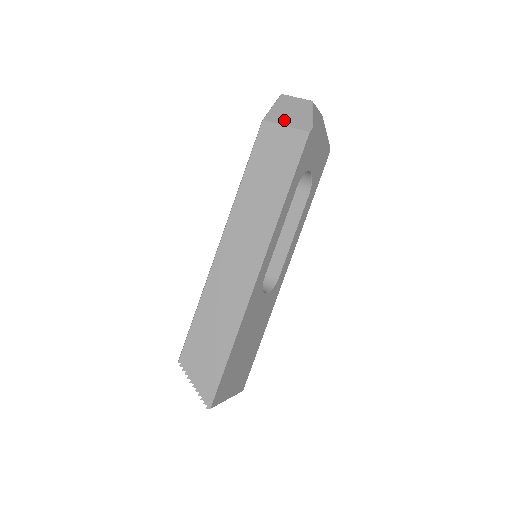
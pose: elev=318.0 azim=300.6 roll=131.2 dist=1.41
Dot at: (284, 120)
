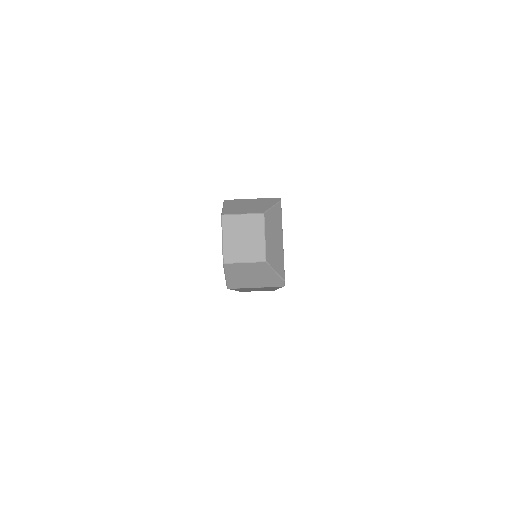
Dot at: (250, 285)
